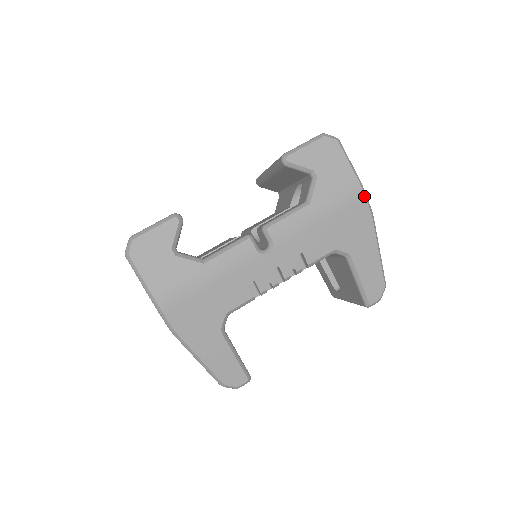
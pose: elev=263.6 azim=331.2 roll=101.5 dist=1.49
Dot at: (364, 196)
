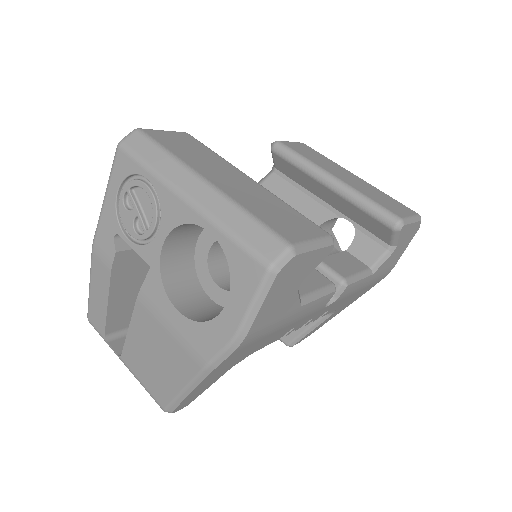
Dot at: (383, 278)
